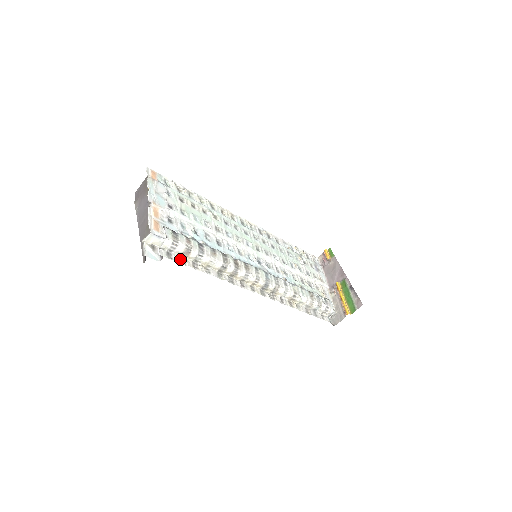
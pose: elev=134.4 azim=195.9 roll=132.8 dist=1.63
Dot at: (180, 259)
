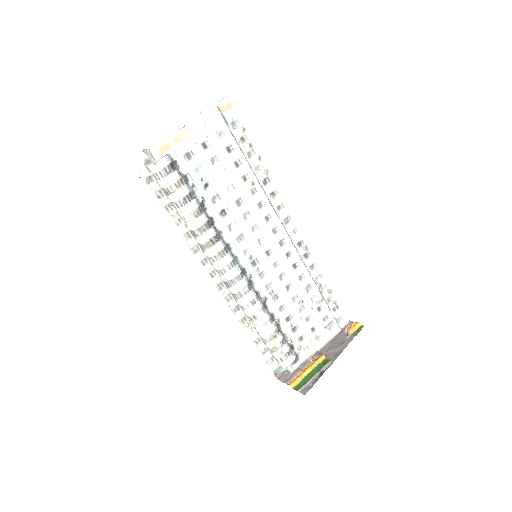
Dot at: (158, 191)
